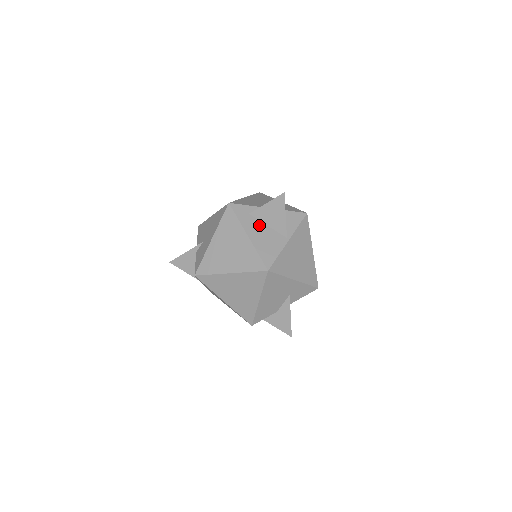
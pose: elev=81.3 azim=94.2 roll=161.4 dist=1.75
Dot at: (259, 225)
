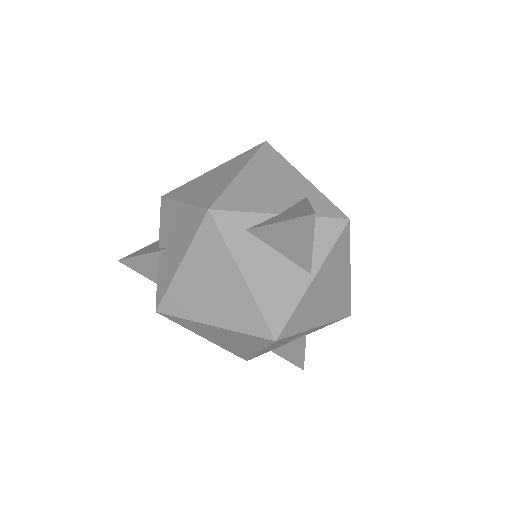
Dot at: (263, 252)
